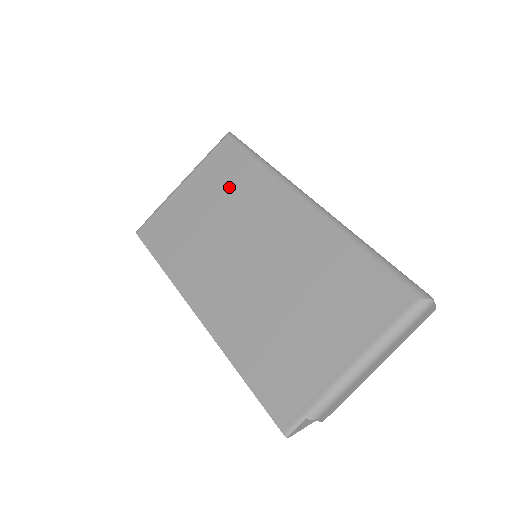
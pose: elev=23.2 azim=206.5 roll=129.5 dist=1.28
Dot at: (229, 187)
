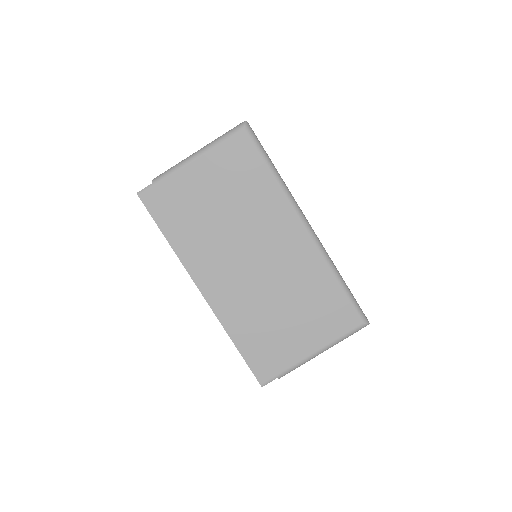
Dot at: (242, 186)
